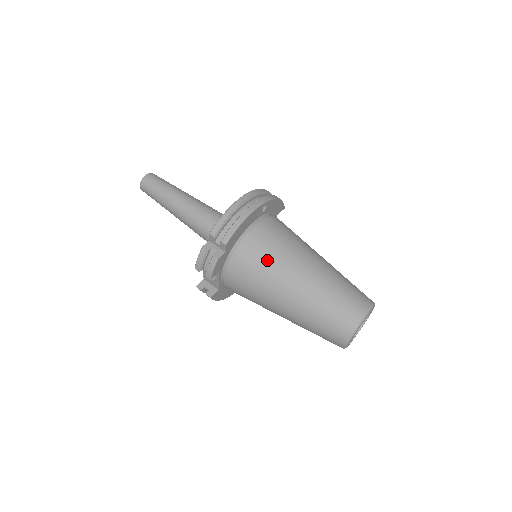
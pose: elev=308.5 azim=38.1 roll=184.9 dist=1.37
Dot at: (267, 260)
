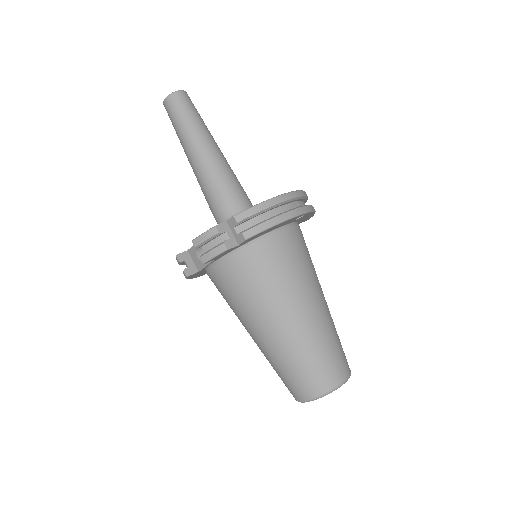
Dot at: (276, 277)
